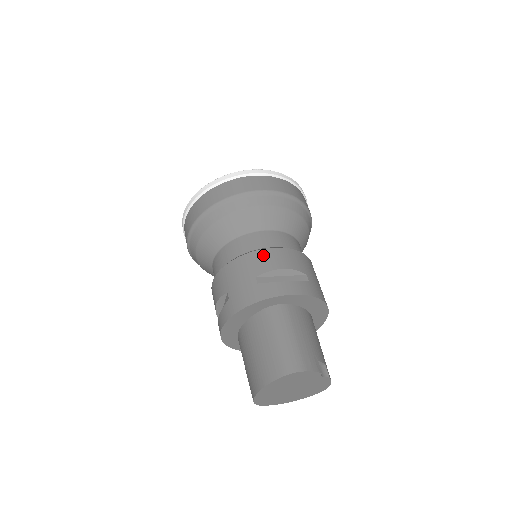
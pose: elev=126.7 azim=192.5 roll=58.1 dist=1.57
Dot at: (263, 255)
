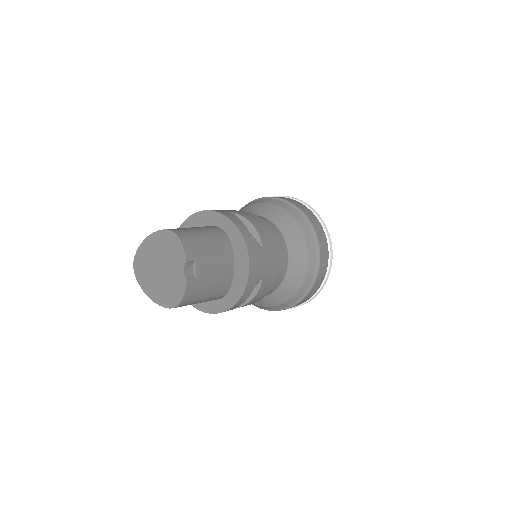
Dot at: (255, 217)
